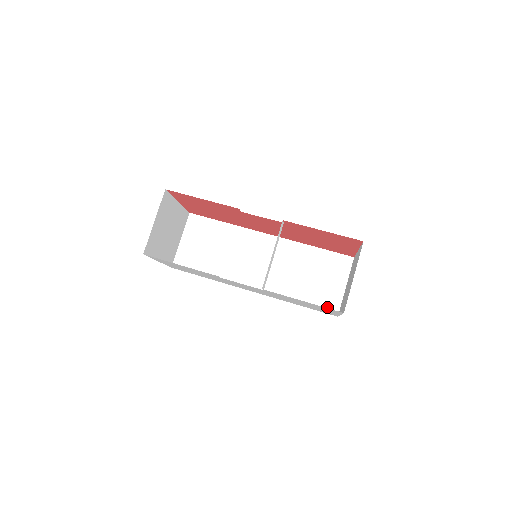
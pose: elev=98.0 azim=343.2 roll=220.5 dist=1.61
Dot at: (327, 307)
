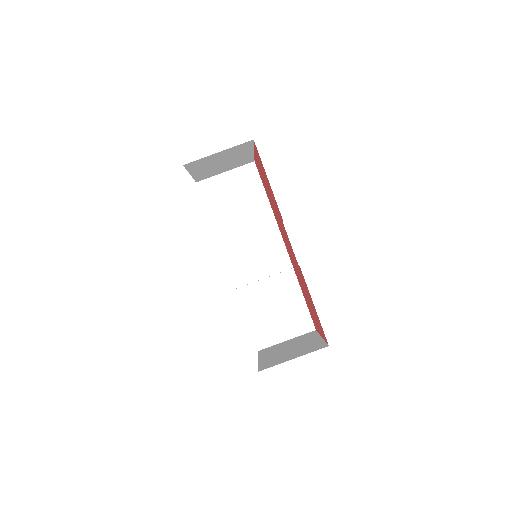
Dot at: (259, 337)
